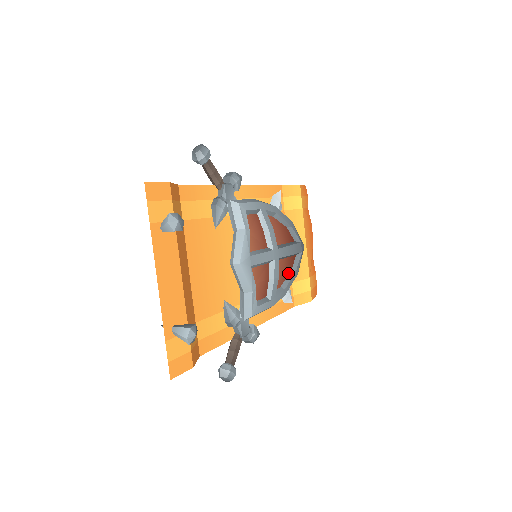
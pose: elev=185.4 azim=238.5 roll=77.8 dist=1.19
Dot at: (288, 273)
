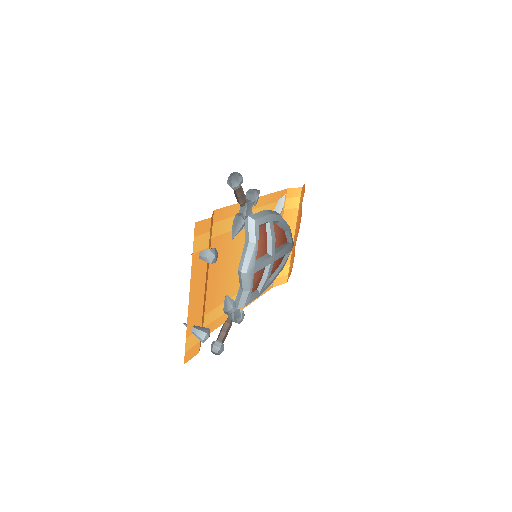
Dot at: (276, 268)
